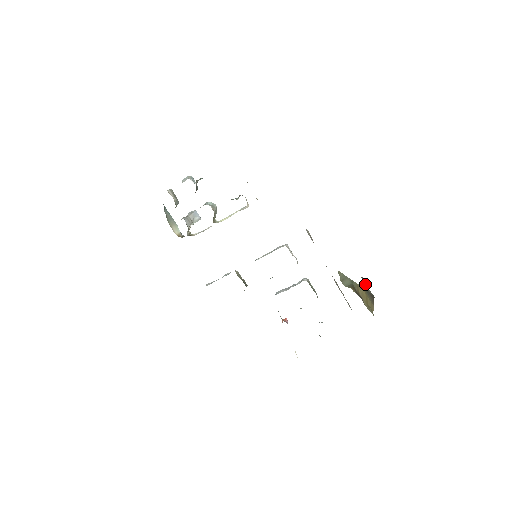
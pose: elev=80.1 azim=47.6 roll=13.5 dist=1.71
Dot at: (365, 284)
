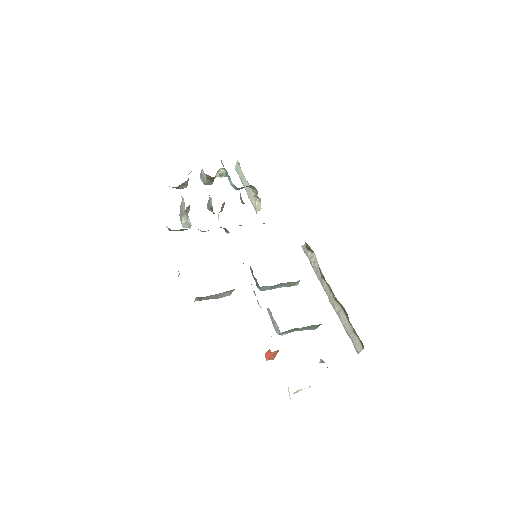
Dot at: occluded
